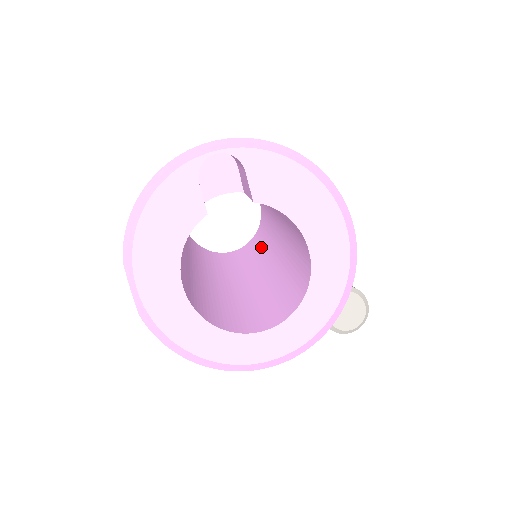
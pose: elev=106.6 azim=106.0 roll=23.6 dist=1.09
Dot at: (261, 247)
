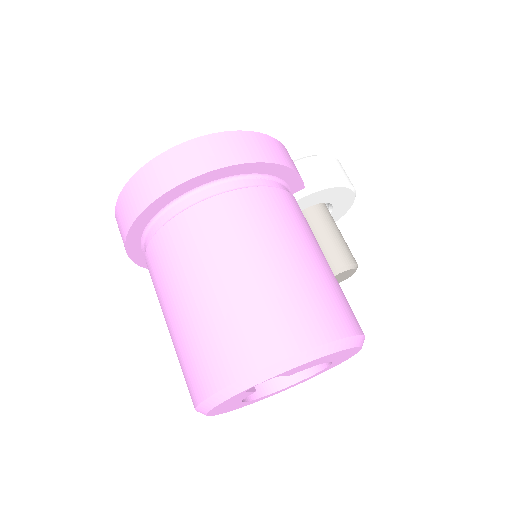
Dot at: occluded
